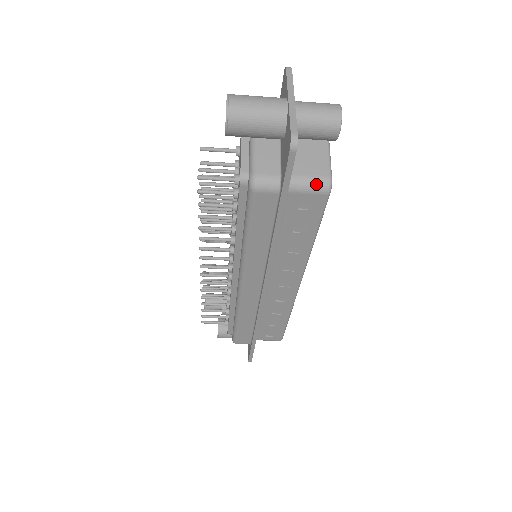
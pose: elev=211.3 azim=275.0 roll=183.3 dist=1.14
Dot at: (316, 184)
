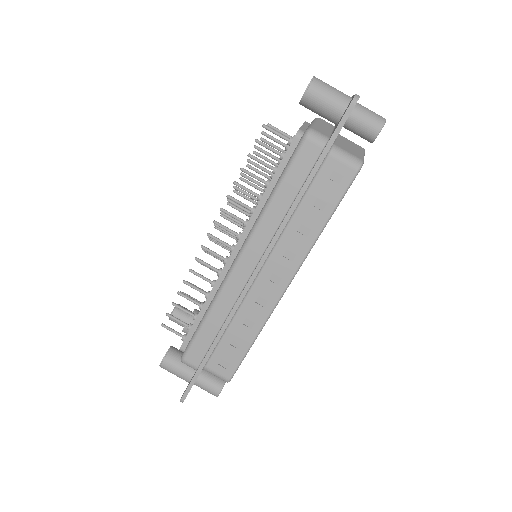
Dot at: (352, 158)
